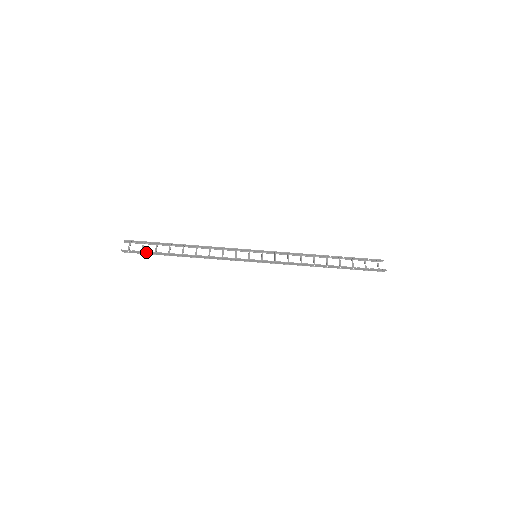
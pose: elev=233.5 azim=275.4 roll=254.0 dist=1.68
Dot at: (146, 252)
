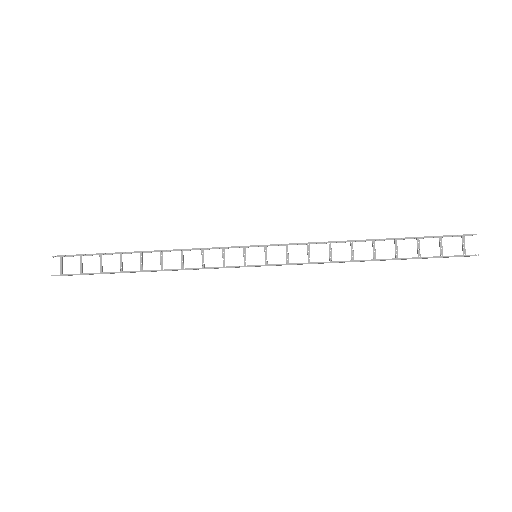
Dot at: (87, 274)
